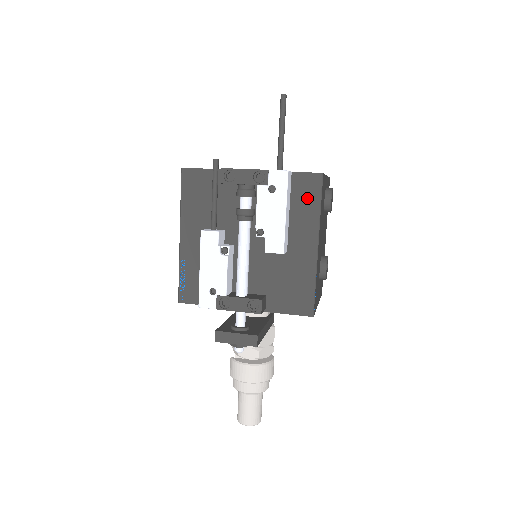
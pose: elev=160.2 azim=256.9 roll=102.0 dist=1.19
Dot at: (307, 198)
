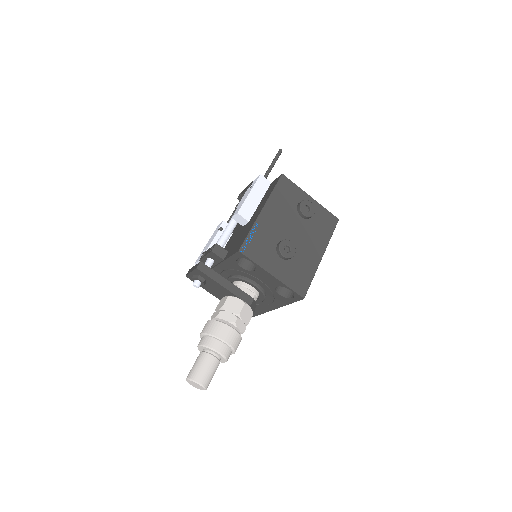
Dot at: (270, 190)
